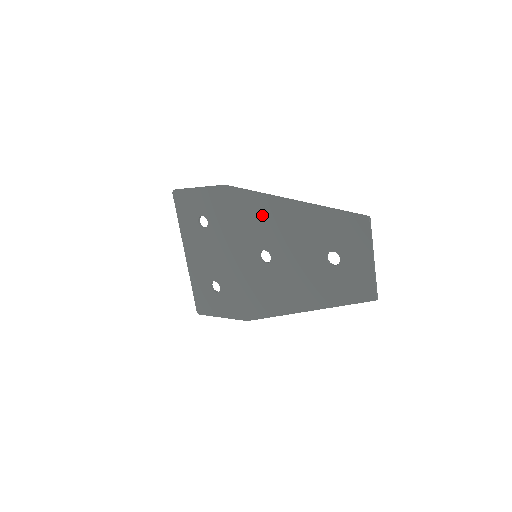
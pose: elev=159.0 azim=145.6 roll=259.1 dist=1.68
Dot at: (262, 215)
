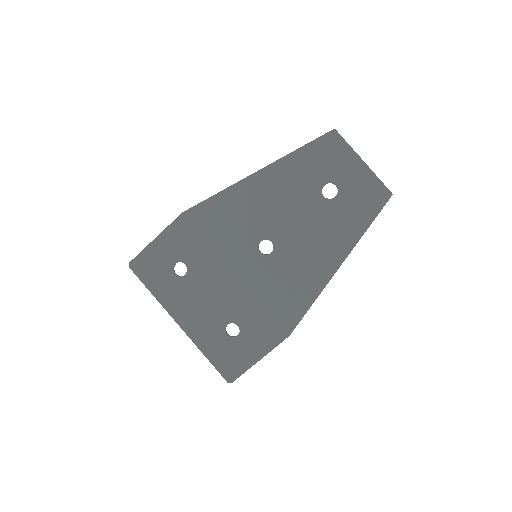
Dot at: (238, 208)
